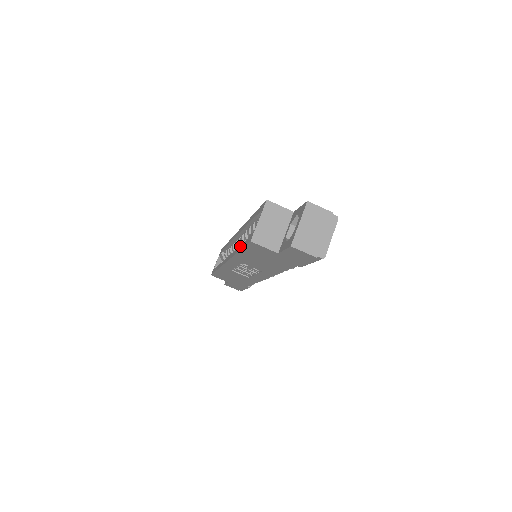
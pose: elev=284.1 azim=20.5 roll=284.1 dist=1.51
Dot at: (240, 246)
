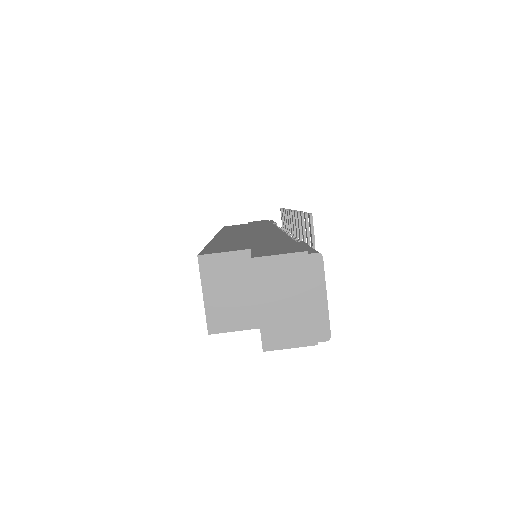
Dot at: occluded
